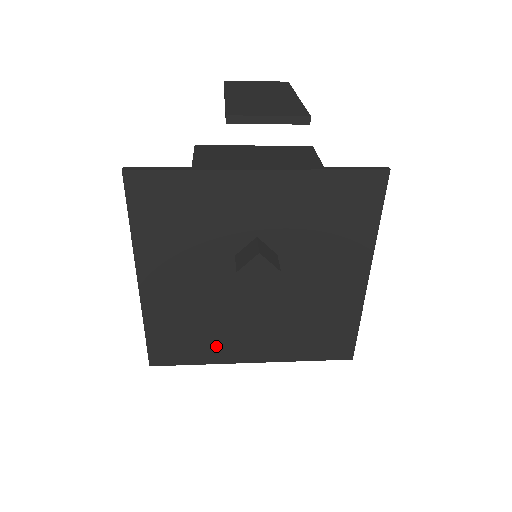
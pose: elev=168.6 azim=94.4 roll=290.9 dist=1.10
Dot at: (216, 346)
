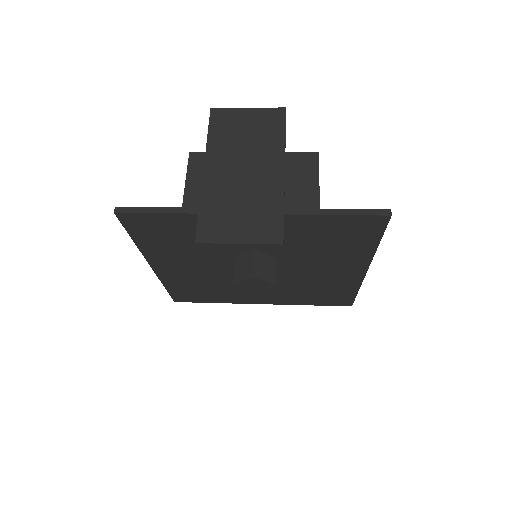
Dot at: (228, 296)
